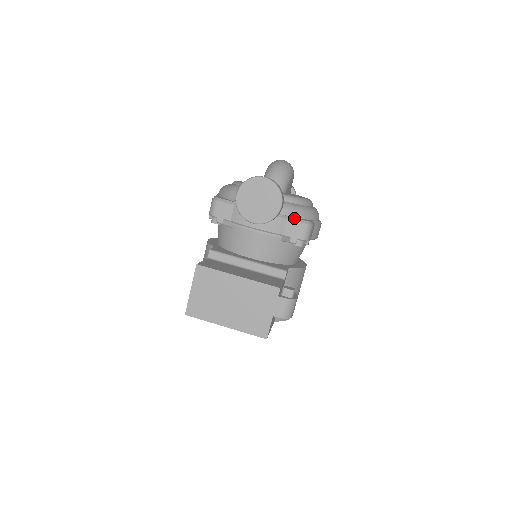
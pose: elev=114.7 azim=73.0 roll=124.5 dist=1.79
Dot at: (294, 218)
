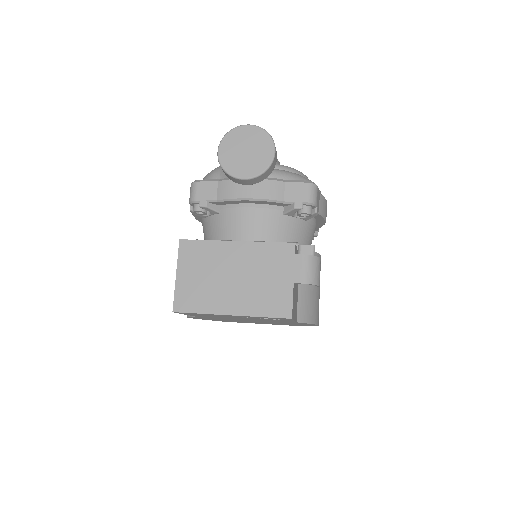
Dot at: (293, 180)
